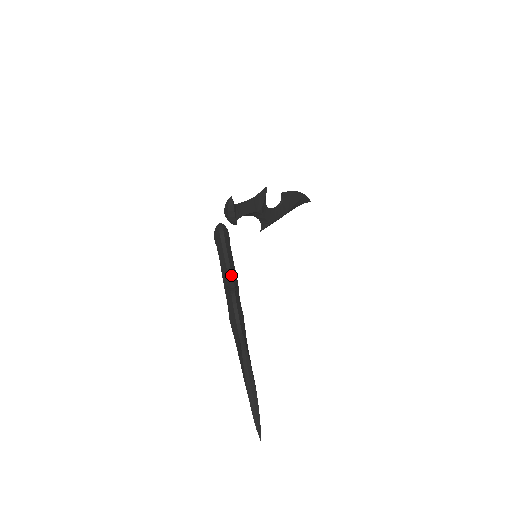
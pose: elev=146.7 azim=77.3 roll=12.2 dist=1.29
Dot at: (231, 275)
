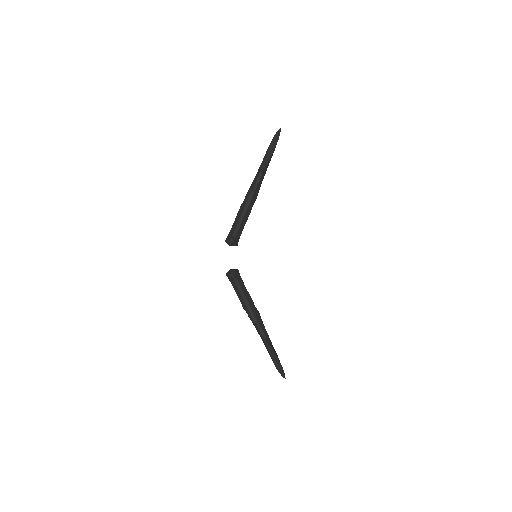
Dot at: (251, 309)
